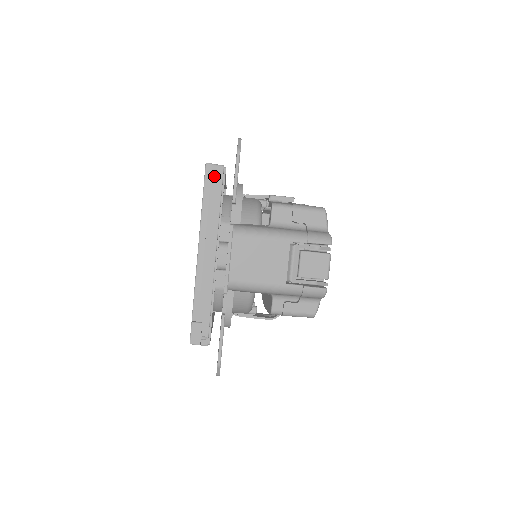
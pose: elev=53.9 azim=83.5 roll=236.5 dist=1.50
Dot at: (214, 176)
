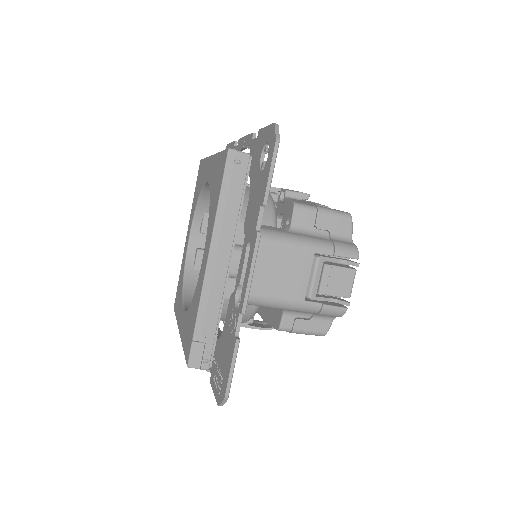
Dot at: (237, 166)
